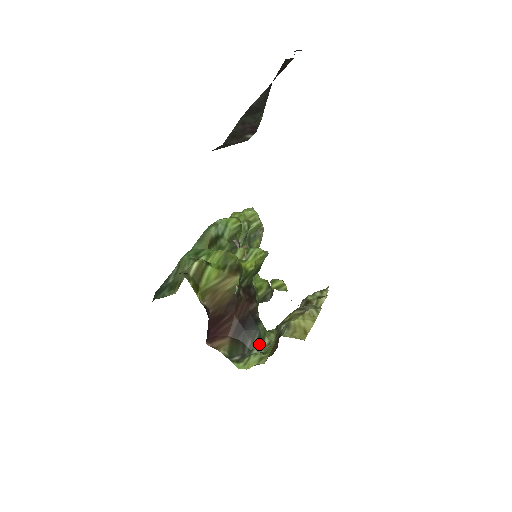
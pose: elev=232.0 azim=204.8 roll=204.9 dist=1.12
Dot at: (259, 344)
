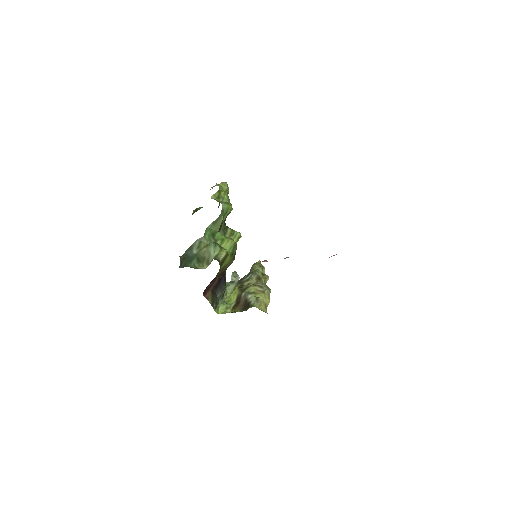
Dot at: (223, 295)
